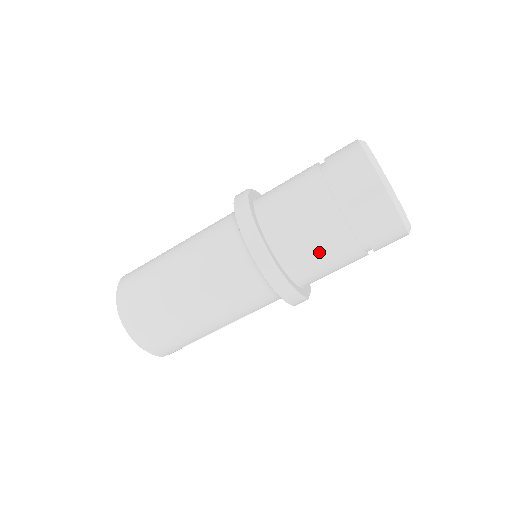
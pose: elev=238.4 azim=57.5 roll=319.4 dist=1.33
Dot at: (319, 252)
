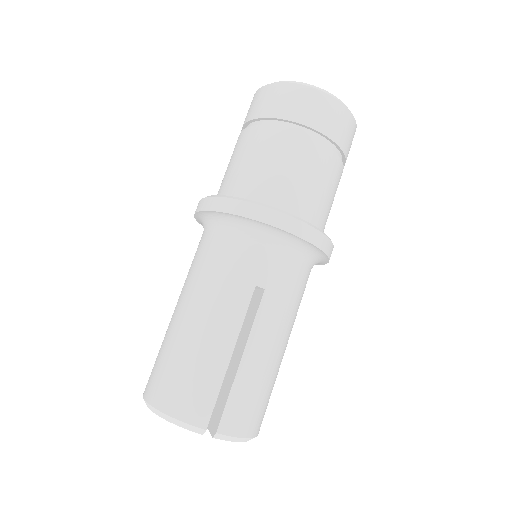
Dot at: (251, 161)
